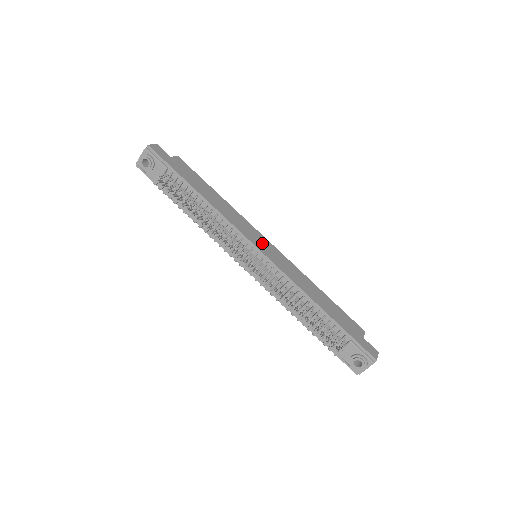
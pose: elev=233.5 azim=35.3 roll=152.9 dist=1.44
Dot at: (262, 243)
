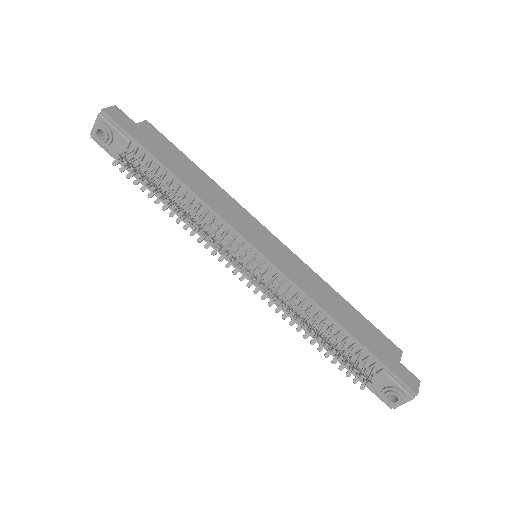
Dot at: (263, 239)
